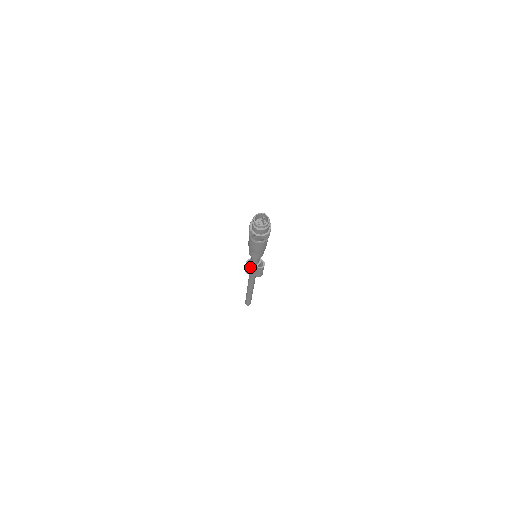
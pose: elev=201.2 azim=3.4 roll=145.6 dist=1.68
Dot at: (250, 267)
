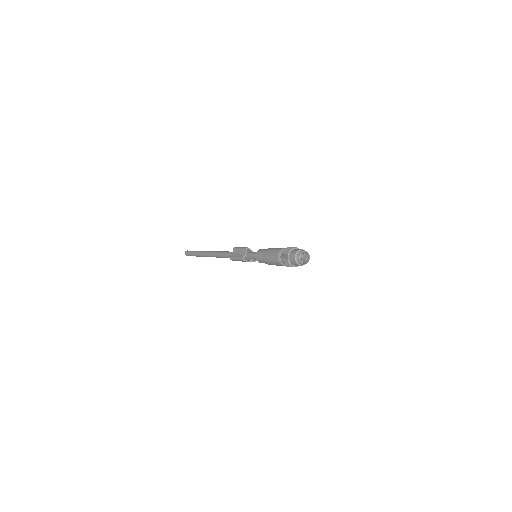
Dot at: (244, 261)
